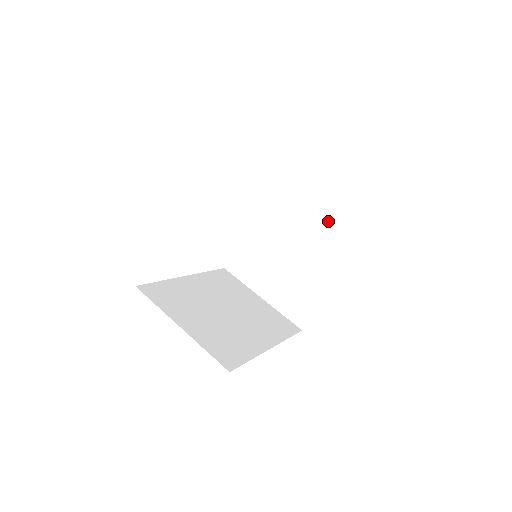
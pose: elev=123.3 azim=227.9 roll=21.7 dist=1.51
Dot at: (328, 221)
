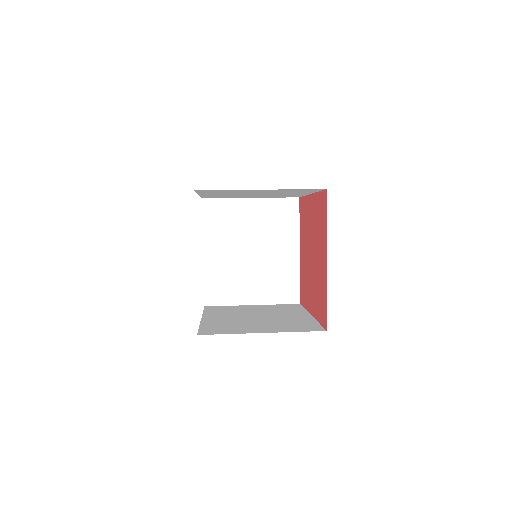
Dot at: (268, 211)
